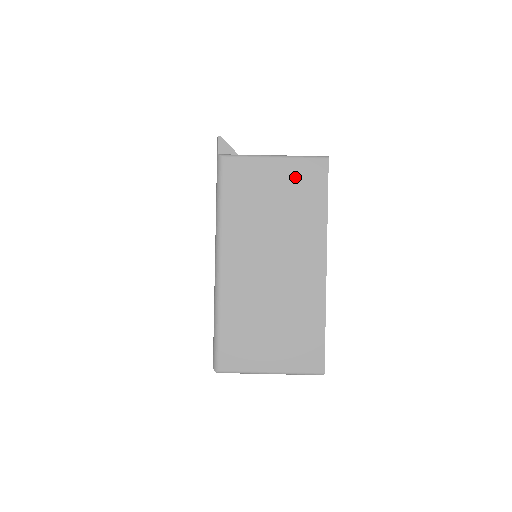
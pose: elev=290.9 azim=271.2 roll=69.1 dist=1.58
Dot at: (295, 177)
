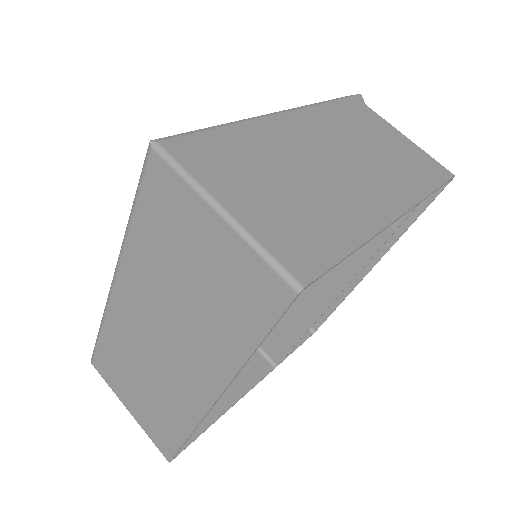
Dot at: (413, 154)
